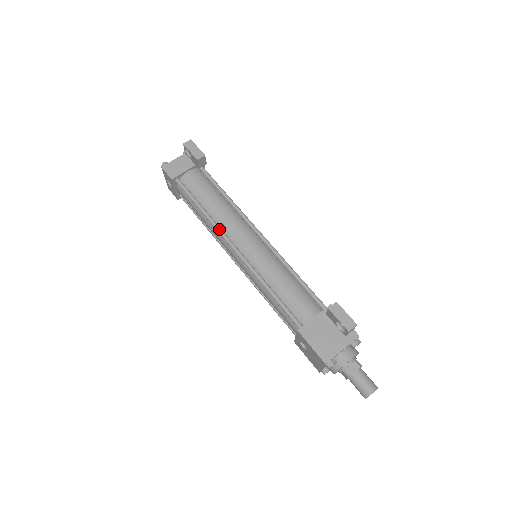
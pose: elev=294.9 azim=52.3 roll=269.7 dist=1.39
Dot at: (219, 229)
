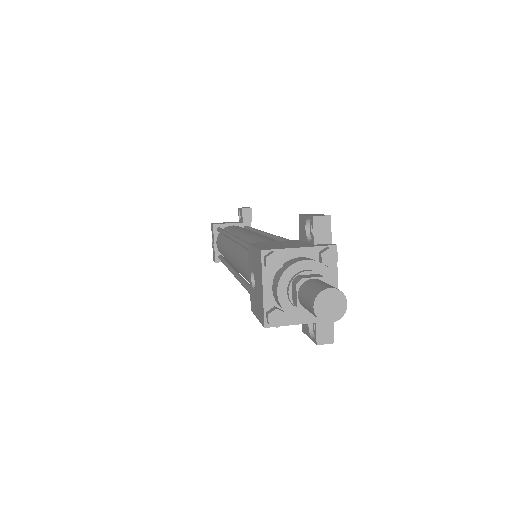
Dot at: (228, 232)
